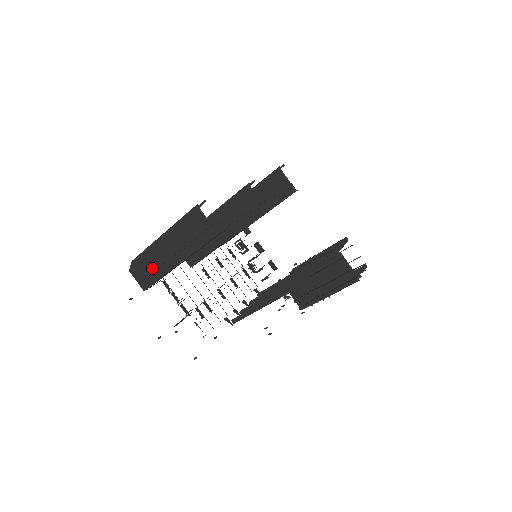
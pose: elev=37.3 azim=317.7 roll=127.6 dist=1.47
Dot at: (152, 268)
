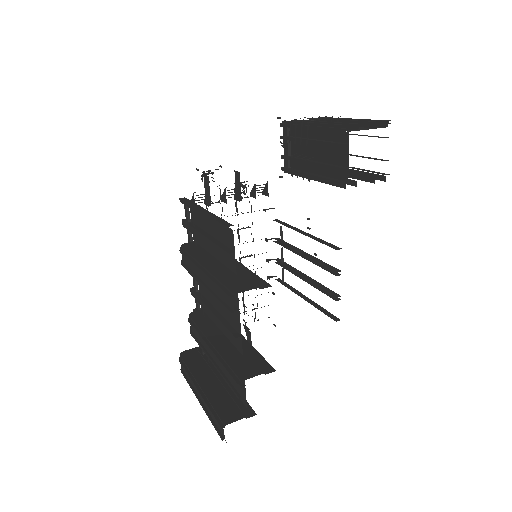
Dot at: occluded
